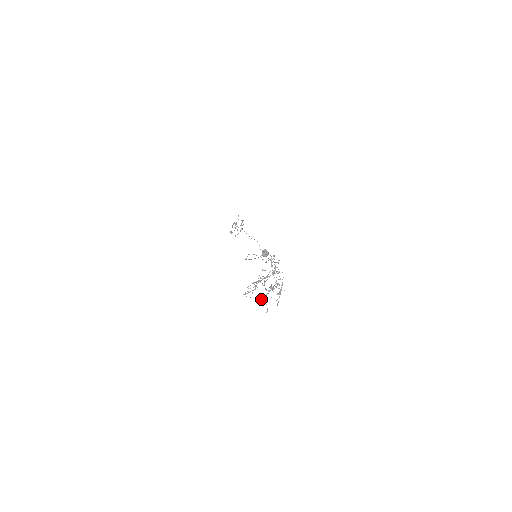
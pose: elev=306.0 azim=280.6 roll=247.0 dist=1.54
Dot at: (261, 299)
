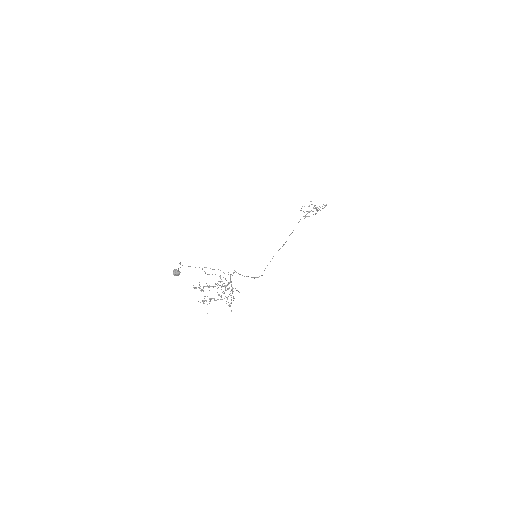
Dot at: occluded
